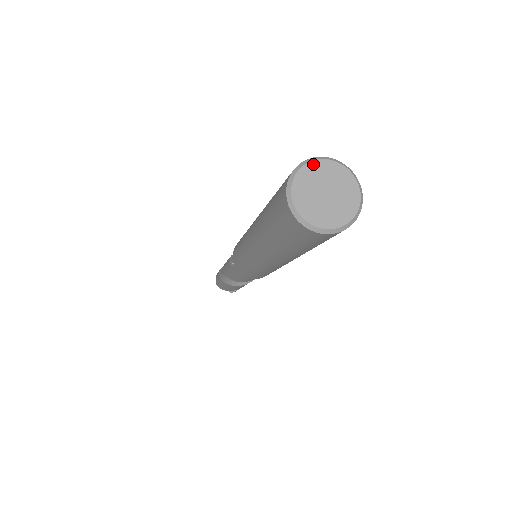
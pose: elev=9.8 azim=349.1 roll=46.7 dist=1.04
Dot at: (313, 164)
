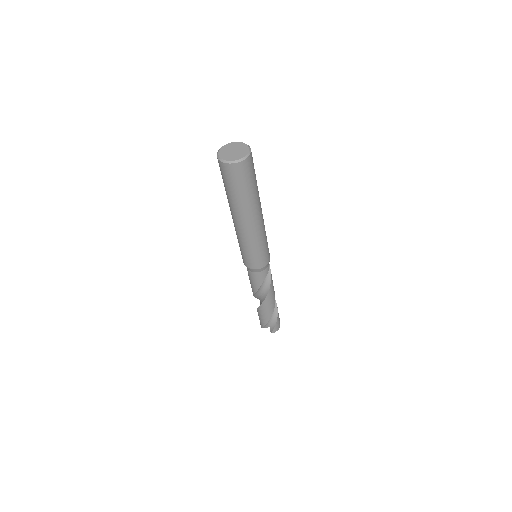
Dot at: (230, 144)
